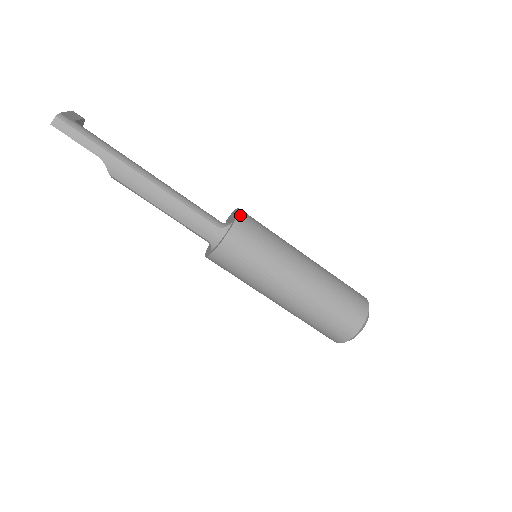
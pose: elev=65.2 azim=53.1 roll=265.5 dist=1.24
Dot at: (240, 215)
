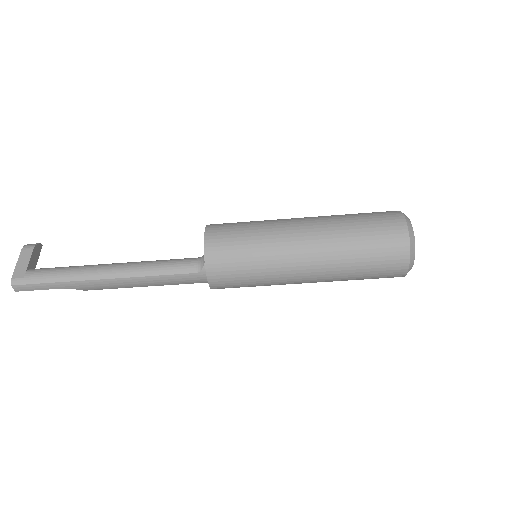
Dot at: (206, 248)
